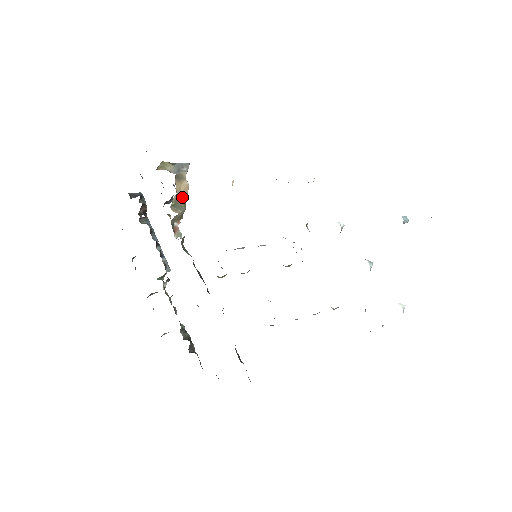
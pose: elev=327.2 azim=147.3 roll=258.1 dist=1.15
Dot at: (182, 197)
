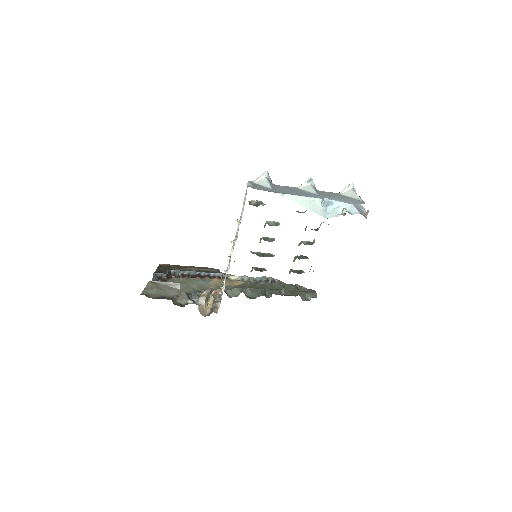
Dot at: (206, 299)
